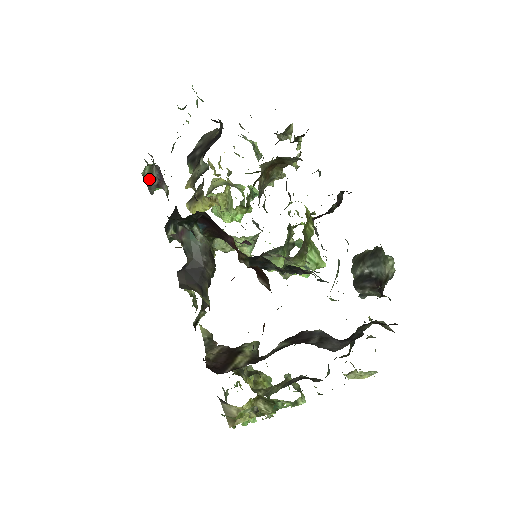
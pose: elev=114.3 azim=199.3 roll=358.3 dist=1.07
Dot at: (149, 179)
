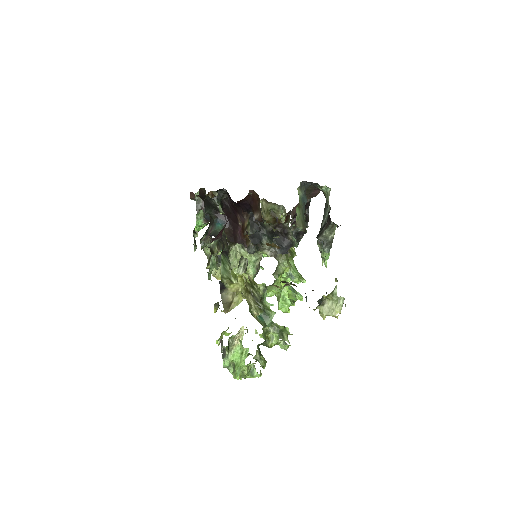
Dot at: (198, 201)
